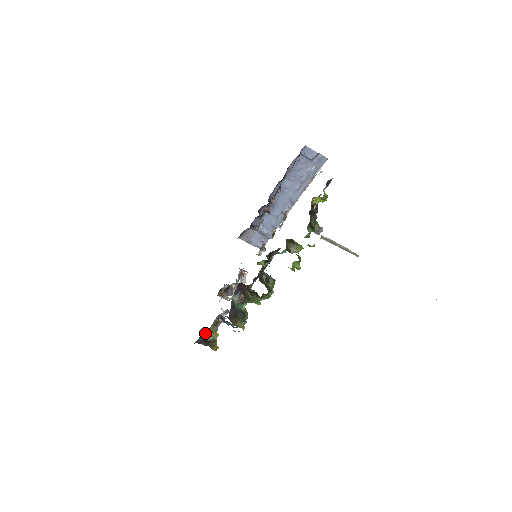
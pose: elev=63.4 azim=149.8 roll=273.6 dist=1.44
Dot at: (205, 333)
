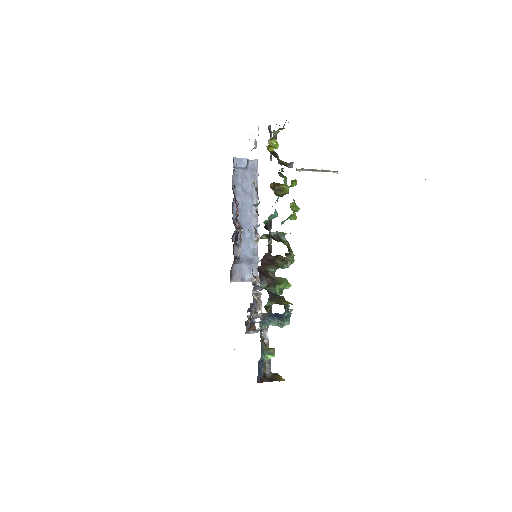
Dot at: occluded
